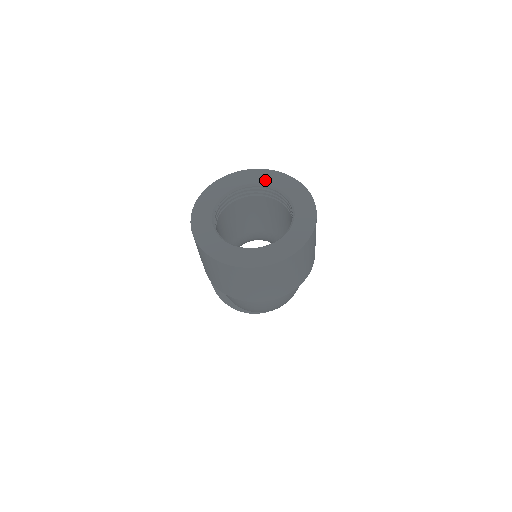
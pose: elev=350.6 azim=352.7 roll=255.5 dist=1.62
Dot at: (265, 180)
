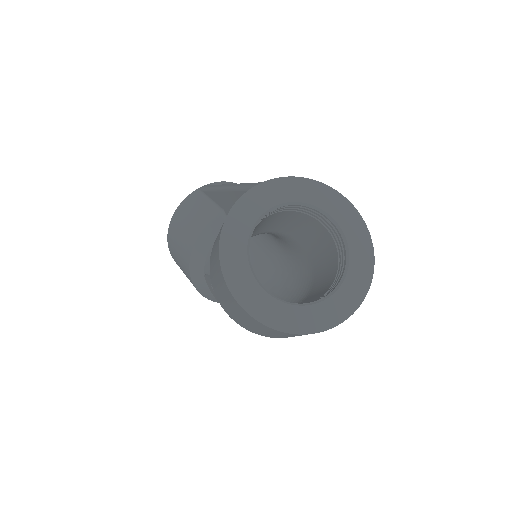
Dot at: (299, 195)
